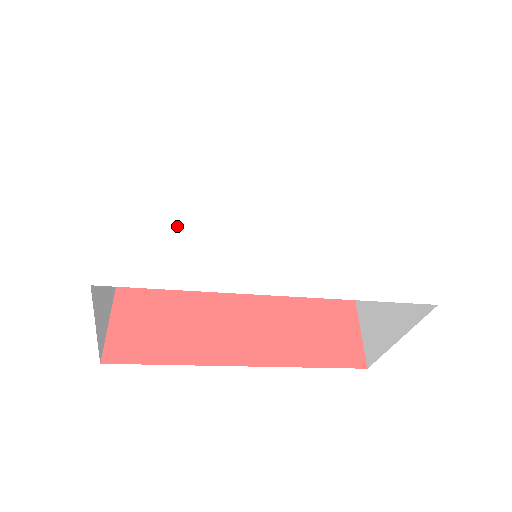
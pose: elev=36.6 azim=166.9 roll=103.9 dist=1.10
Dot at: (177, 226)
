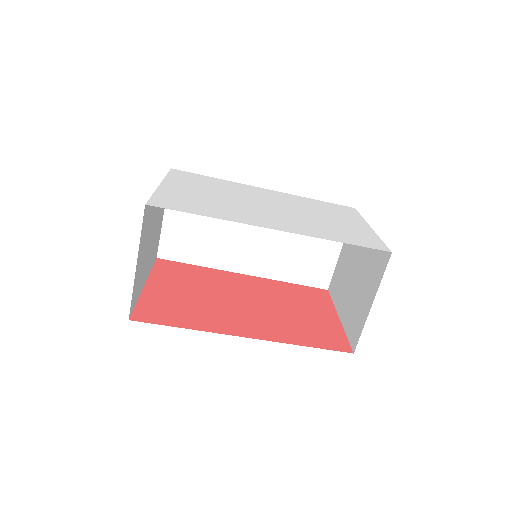
Dot at: (202, 199)
